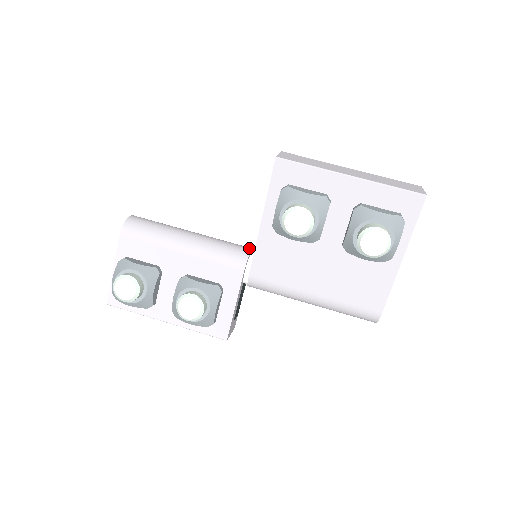
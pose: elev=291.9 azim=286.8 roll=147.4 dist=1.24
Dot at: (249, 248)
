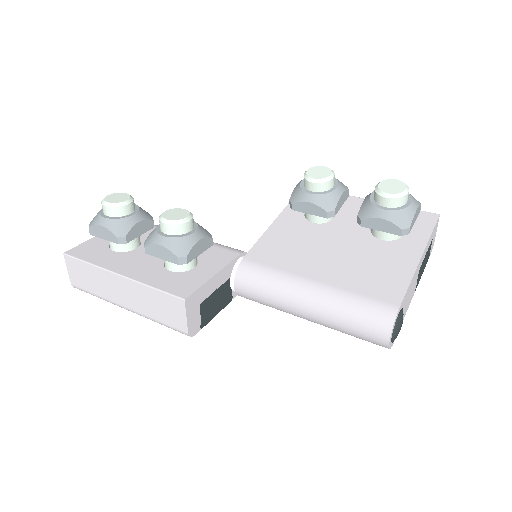
Dot at: occluded
